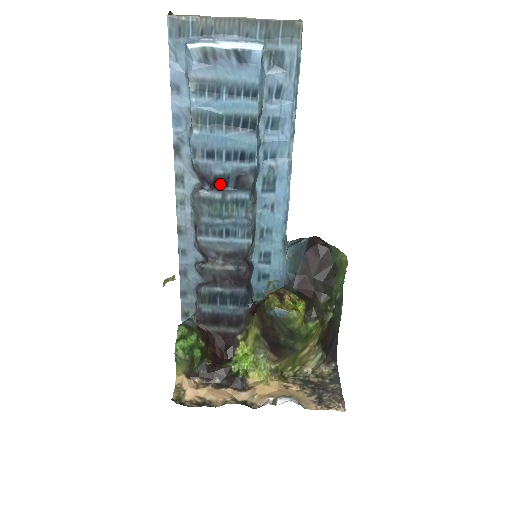
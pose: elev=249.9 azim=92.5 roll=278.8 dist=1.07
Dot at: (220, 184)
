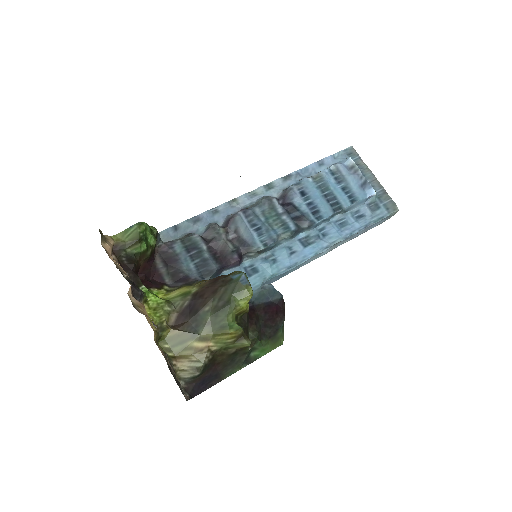
Dot at: (289, 208)
